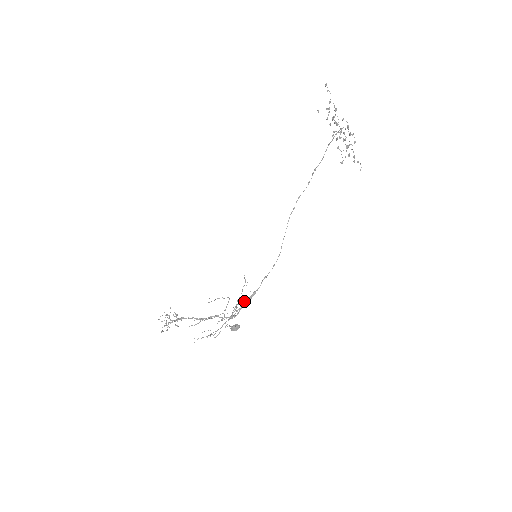
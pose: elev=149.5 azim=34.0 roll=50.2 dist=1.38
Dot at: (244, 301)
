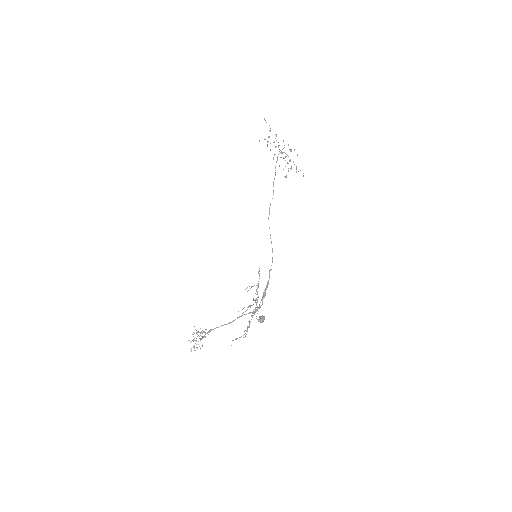
Dot at: (263, 292)
